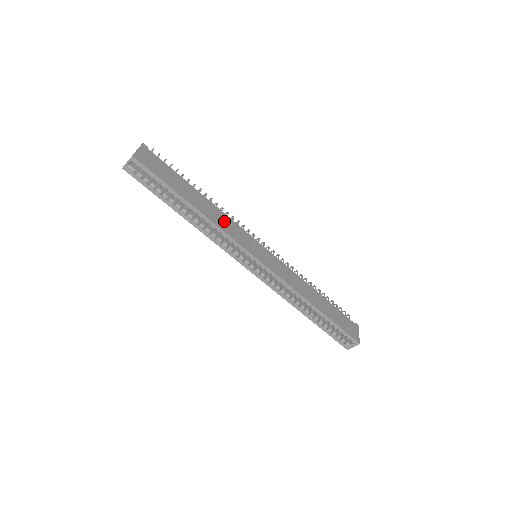
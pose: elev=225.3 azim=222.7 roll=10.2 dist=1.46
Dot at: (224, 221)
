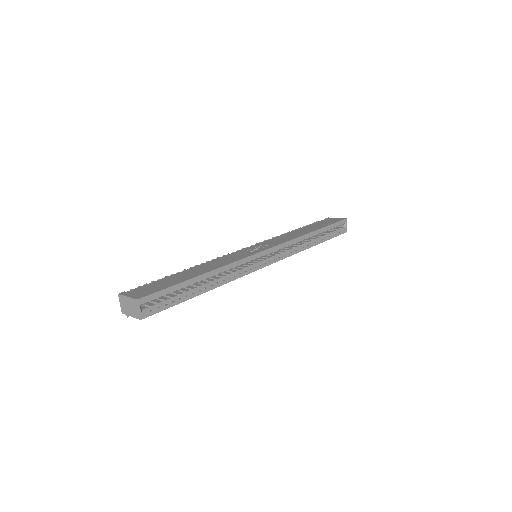
Dot at: (221, 262)
